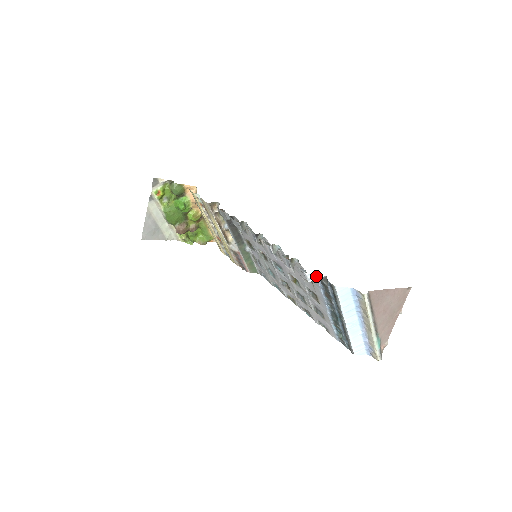
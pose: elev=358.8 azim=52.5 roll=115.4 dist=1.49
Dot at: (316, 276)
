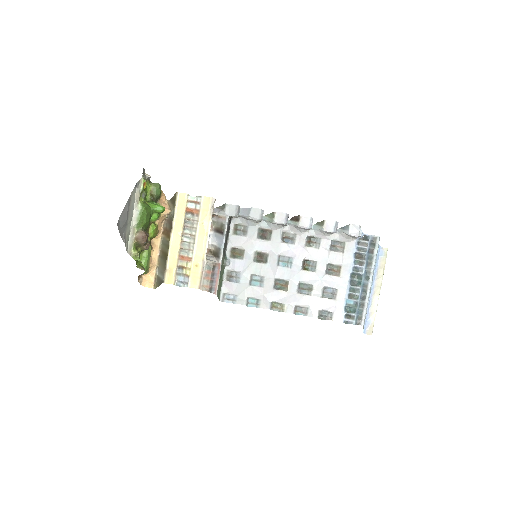
Dot at: (362, 232)
